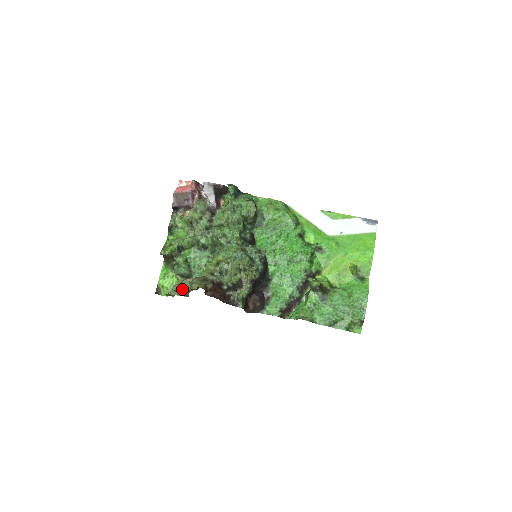
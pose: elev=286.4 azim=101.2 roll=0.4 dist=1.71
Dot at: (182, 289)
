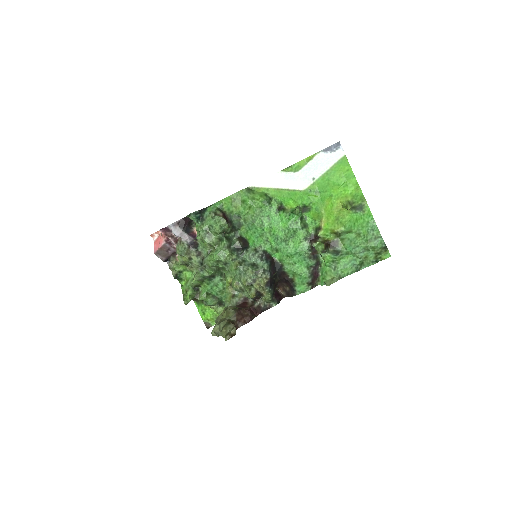
Dot at: (218, 336)
